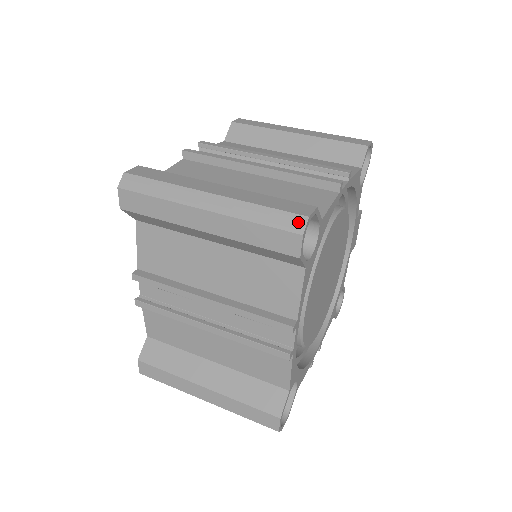
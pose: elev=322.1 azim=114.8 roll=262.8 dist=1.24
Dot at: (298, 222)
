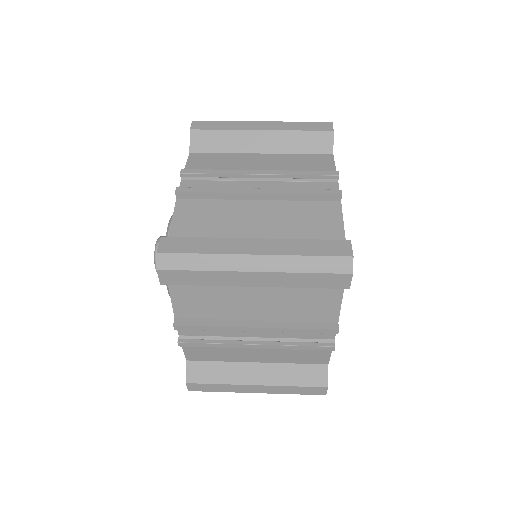
Dot at: (345, 263)
